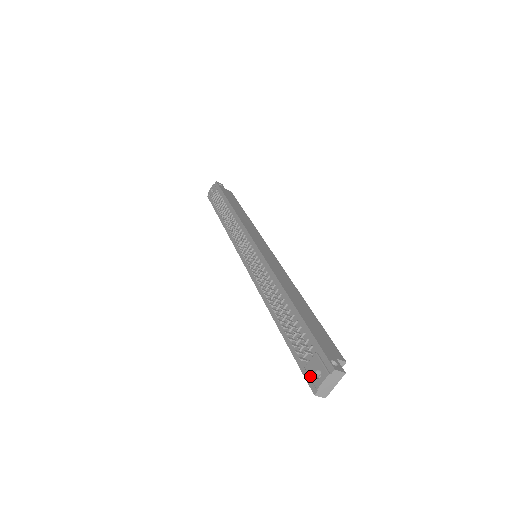
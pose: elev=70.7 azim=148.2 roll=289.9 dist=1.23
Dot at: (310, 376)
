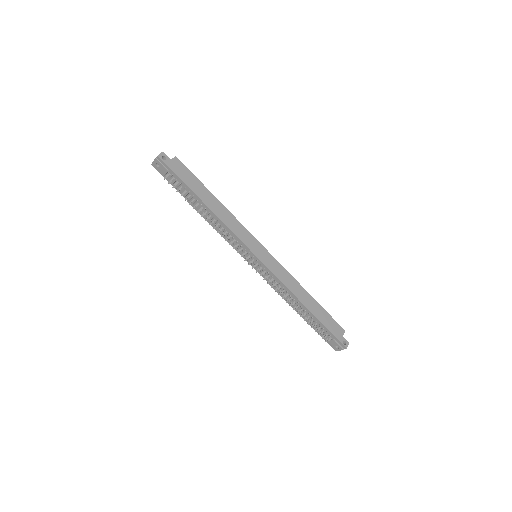
Dot at: (332, 346)
